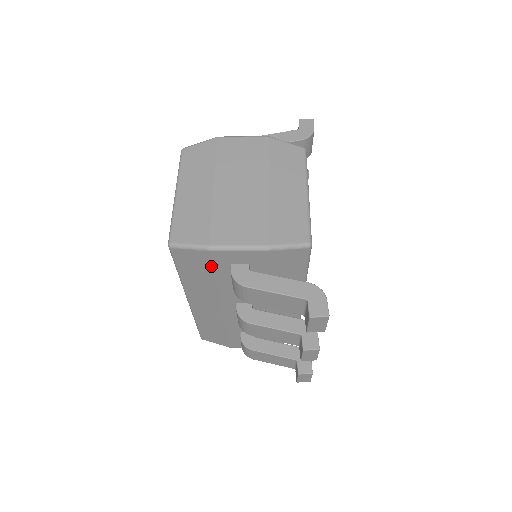
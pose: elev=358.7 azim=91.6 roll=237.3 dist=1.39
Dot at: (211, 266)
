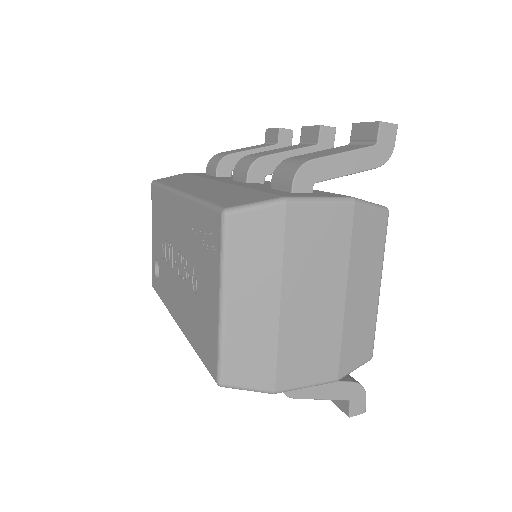
Dot at: occluded
